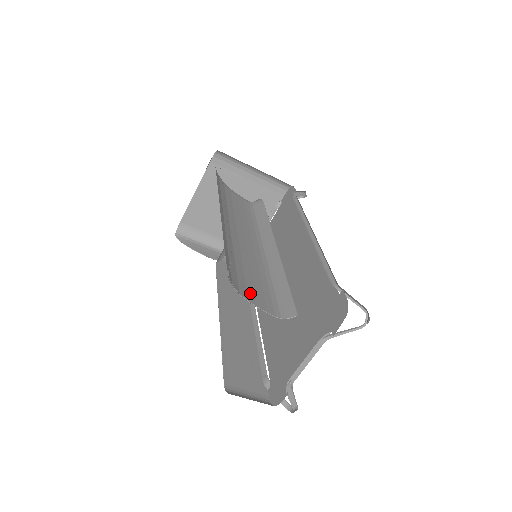
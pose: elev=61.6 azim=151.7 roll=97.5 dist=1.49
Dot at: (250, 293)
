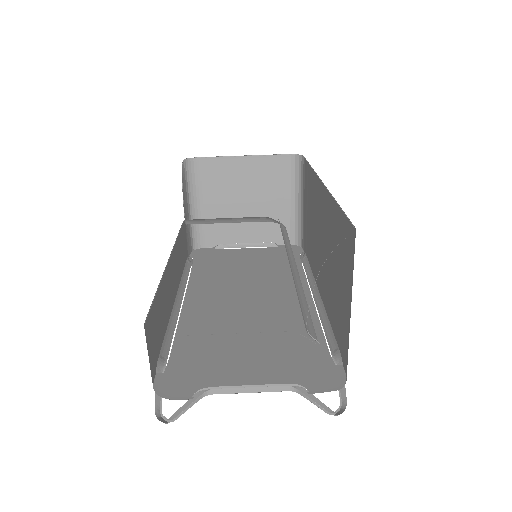
Dot at: occluded
